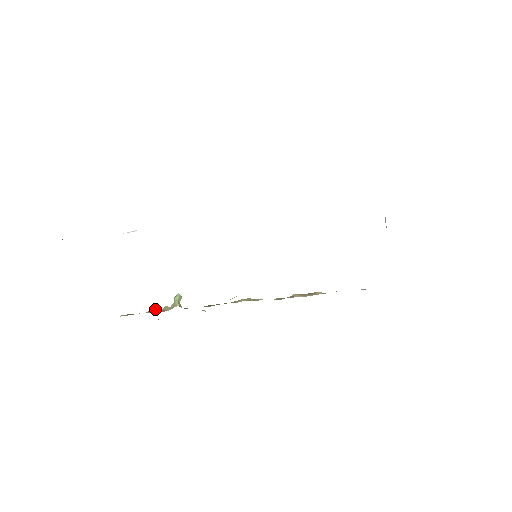
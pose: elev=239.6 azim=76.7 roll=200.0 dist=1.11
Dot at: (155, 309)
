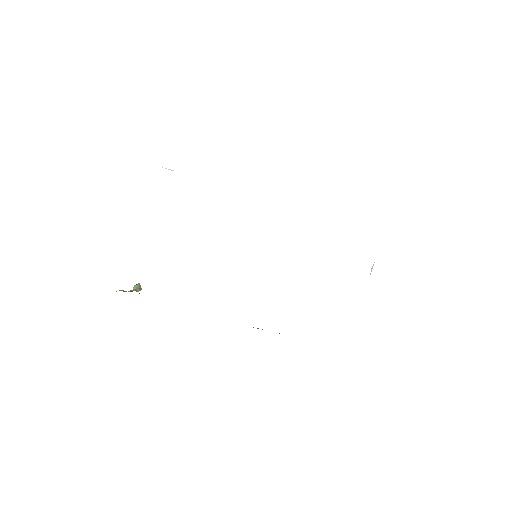
Dot at: occluded
